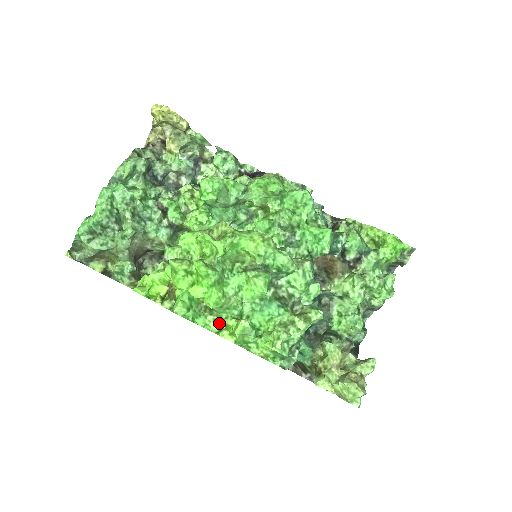
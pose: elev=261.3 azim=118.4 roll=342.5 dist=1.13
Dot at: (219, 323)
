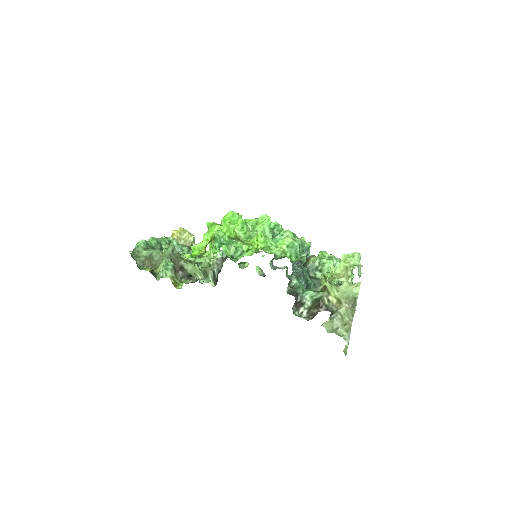
Dot at: (247, 244)
